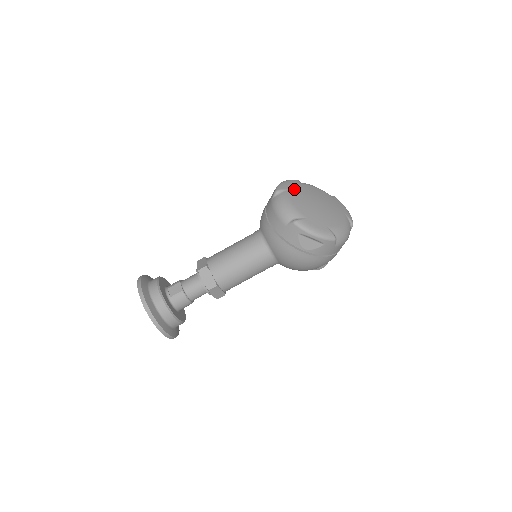
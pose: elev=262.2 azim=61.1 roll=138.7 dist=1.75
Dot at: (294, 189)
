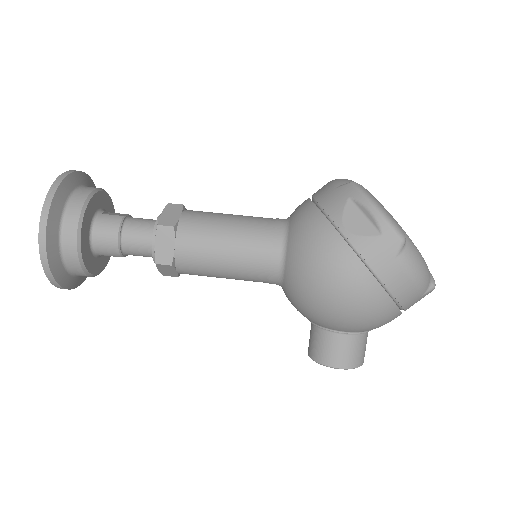
Dot at: occluded
